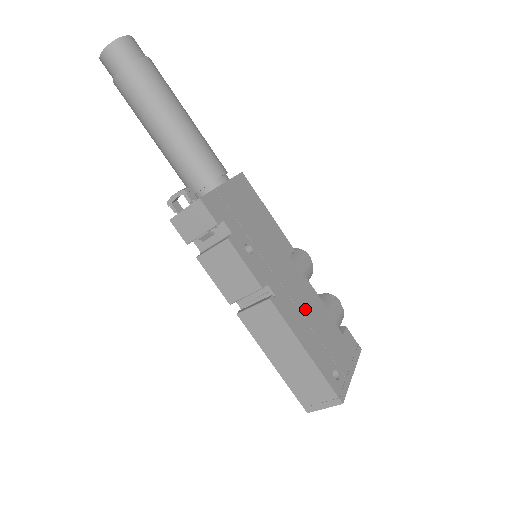
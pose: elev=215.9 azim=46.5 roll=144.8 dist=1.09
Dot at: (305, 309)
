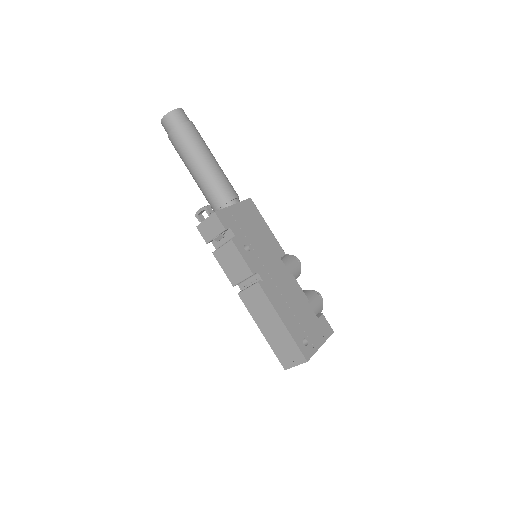
Dot at: (287, 294)
